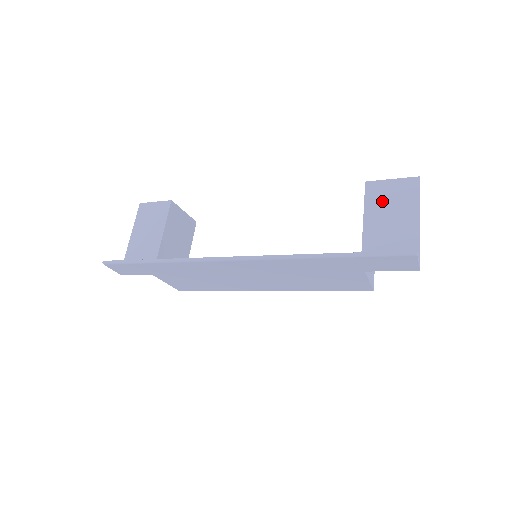
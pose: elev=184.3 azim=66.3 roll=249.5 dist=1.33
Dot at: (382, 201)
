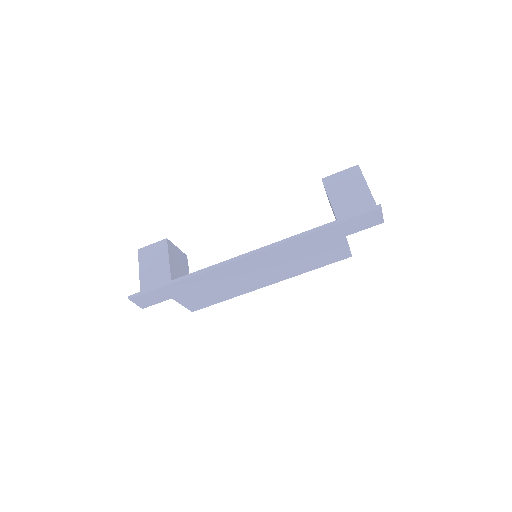
Dot at: (339, 187)
